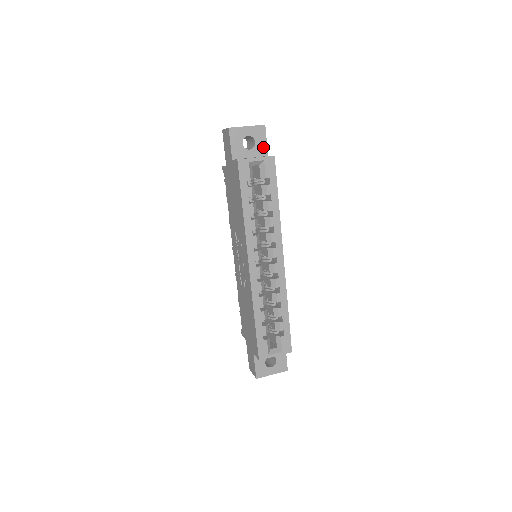
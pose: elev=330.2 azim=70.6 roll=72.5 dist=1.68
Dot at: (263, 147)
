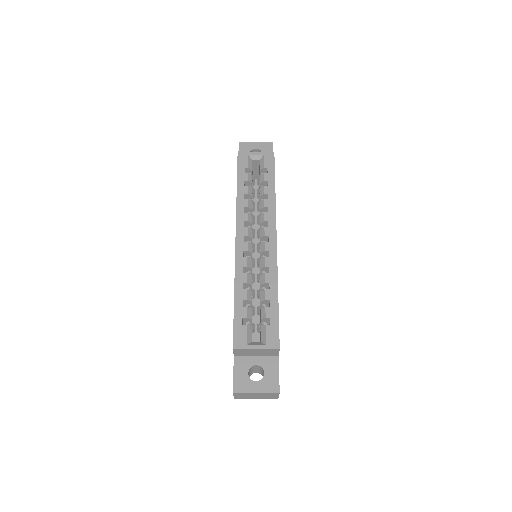
Dot at: occluded
